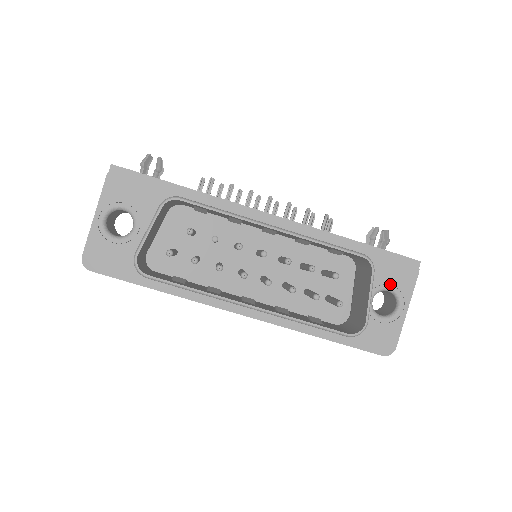
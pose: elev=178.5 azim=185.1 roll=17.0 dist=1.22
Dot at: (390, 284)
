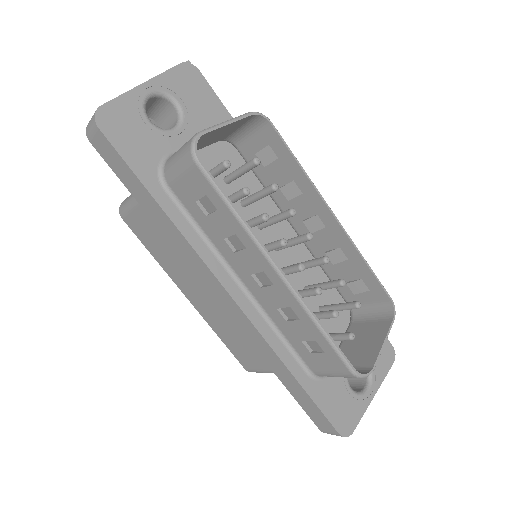
Dot at: occluded
